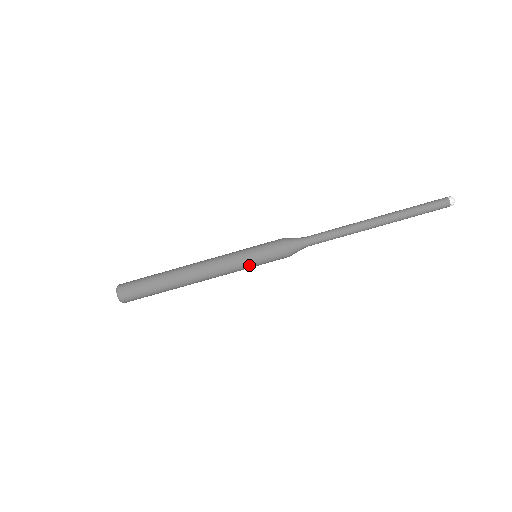
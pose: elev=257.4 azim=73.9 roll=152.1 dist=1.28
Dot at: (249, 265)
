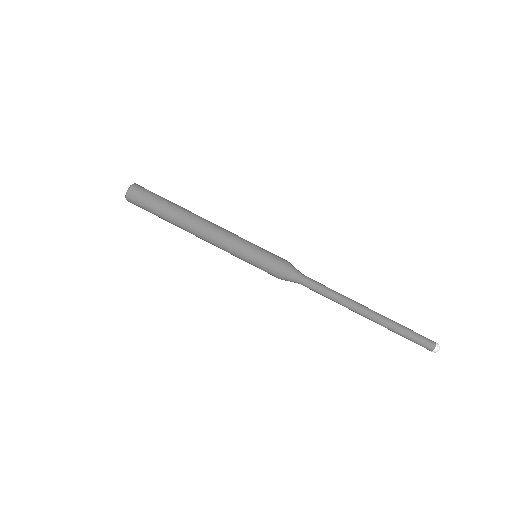
Dot at: (248, 251)
